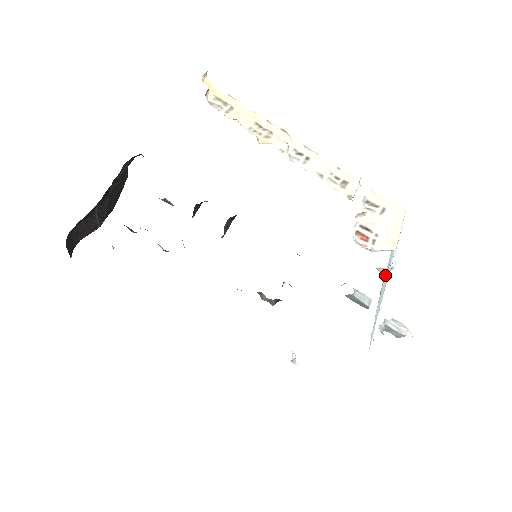
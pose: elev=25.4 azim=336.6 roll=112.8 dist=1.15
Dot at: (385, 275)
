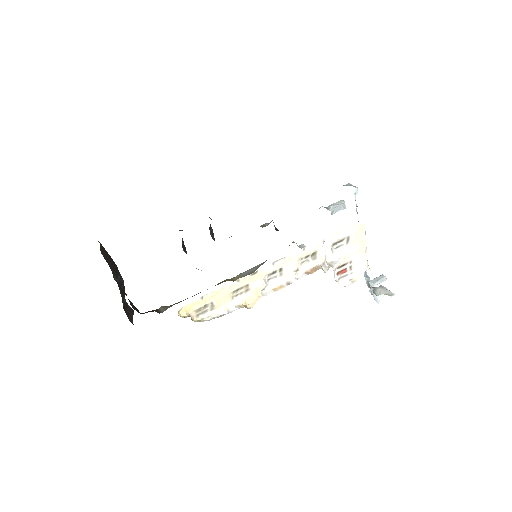
Dot at: occluded
